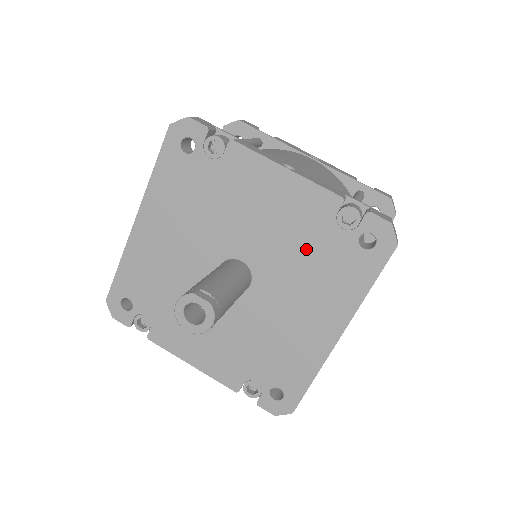
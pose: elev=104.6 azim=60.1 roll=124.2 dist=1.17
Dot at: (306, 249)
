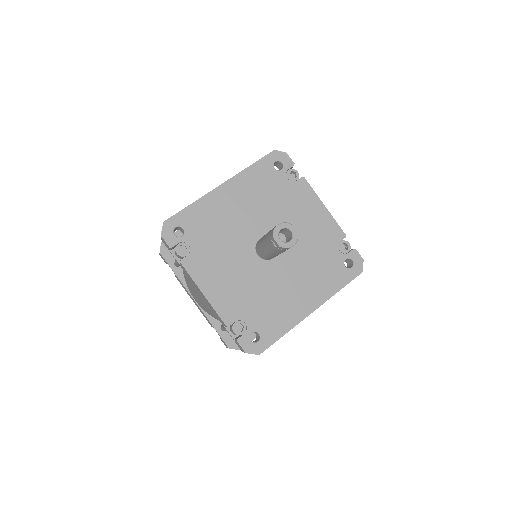
Dot at: (316, 252)
